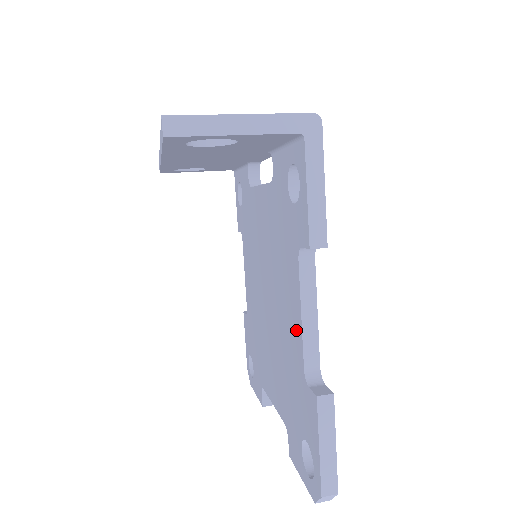
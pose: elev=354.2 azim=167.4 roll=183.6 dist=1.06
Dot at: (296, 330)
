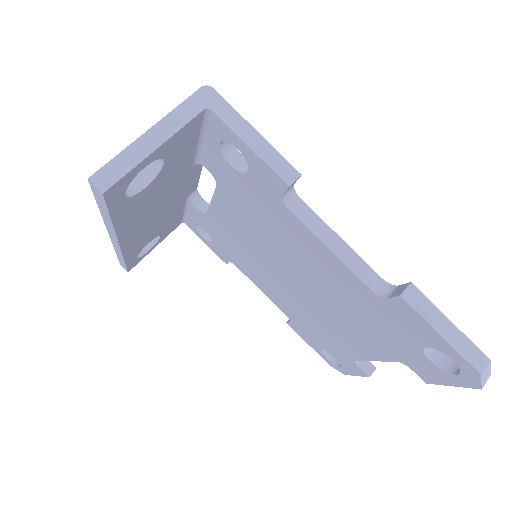
Dot at: (337, 268)
